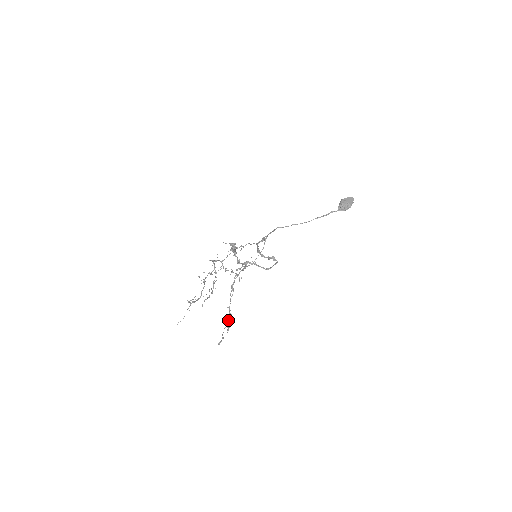
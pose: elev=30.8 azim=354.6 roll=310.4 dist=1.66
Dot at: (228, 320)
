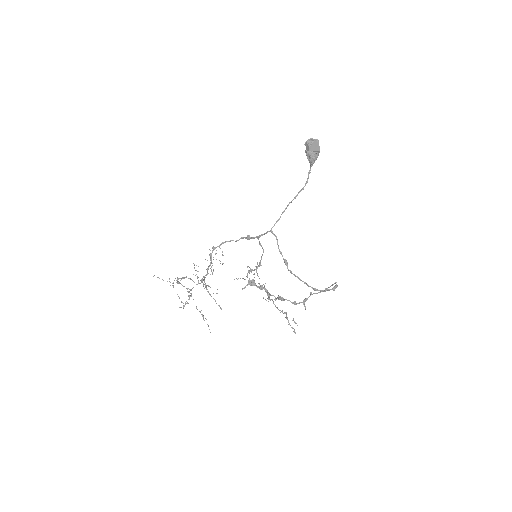
Dot at: (287, 317)
